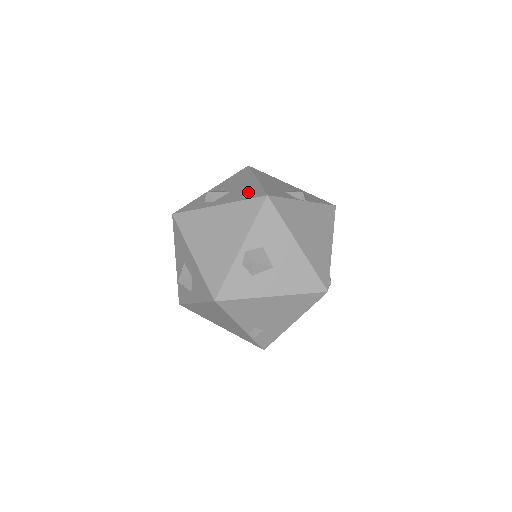
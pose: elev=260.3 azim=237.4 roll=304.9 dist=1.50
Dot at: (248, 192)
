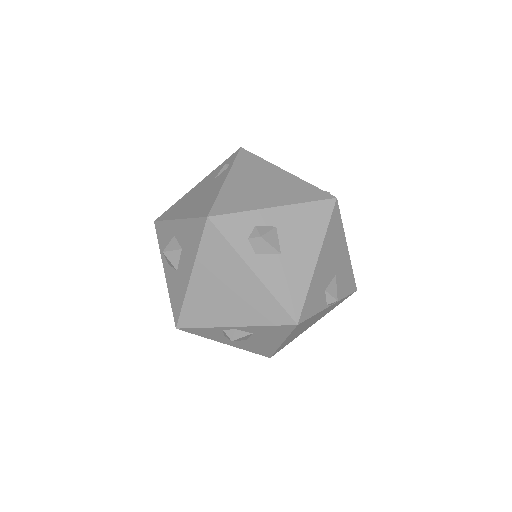
Dot at: (291, 287)
